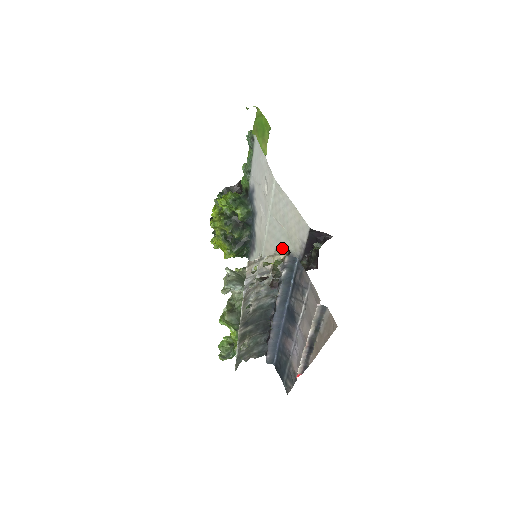
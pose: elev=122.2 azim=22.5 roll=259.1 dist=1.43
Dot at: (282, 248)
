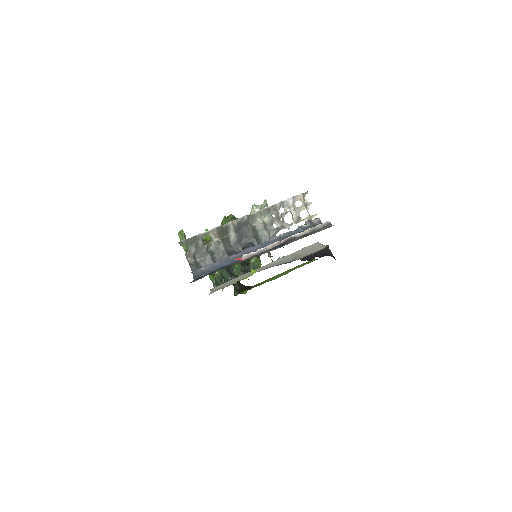
Dot at: (280, 263)
